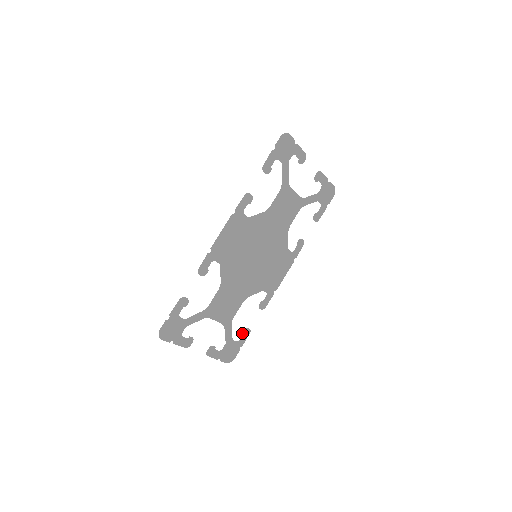
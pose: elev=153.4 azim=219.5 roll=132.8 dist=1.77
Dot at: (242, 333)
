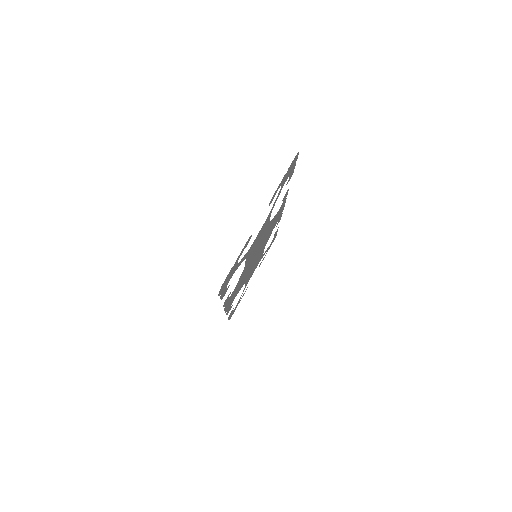
Dot at: occluded
